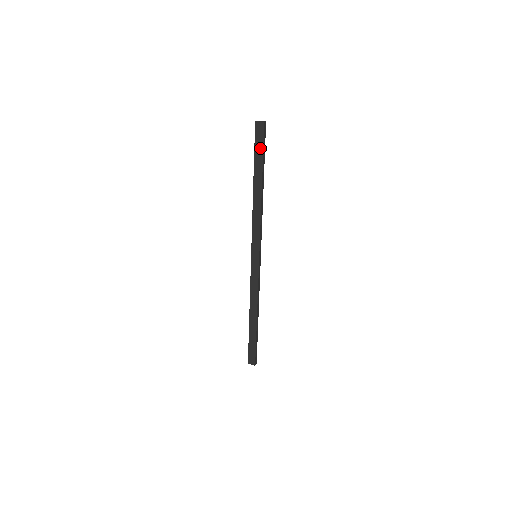
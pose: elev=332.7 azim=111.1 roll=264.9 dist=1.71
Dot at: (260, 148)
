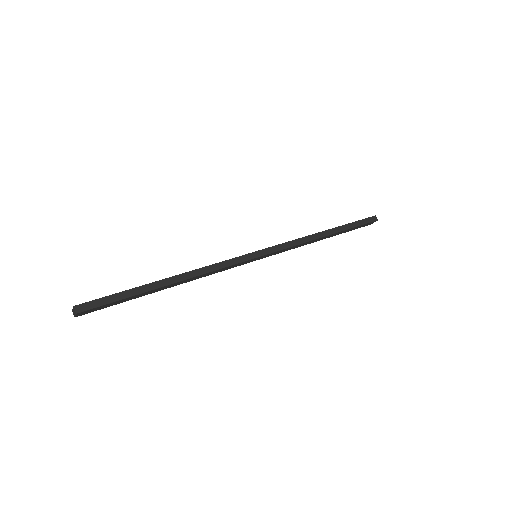
Dot at: (356, 222)
